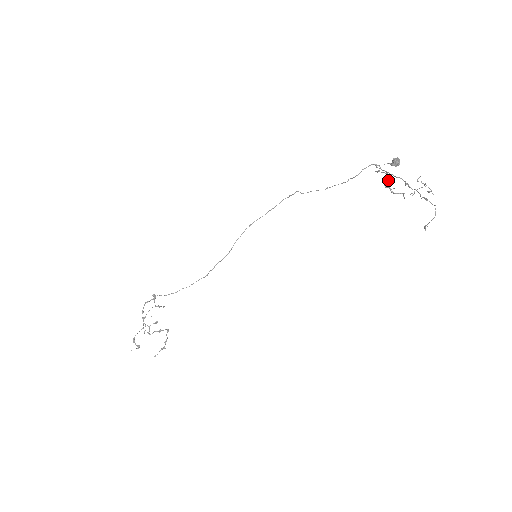
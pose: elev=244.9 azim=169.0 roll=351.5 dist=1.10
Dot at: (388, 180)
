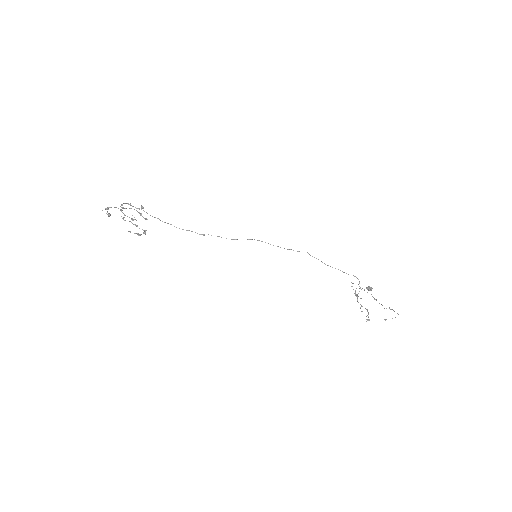
Dot at: (358, 293)
